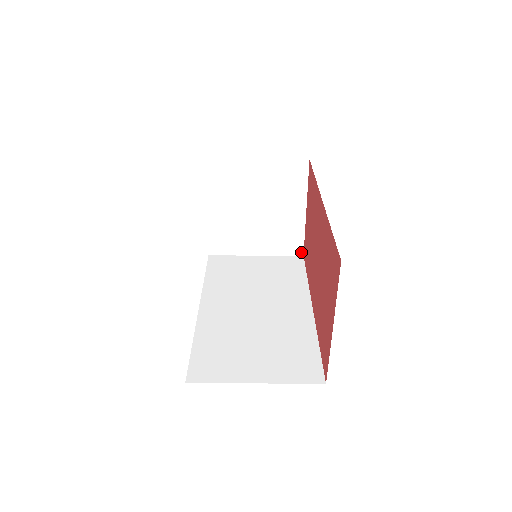
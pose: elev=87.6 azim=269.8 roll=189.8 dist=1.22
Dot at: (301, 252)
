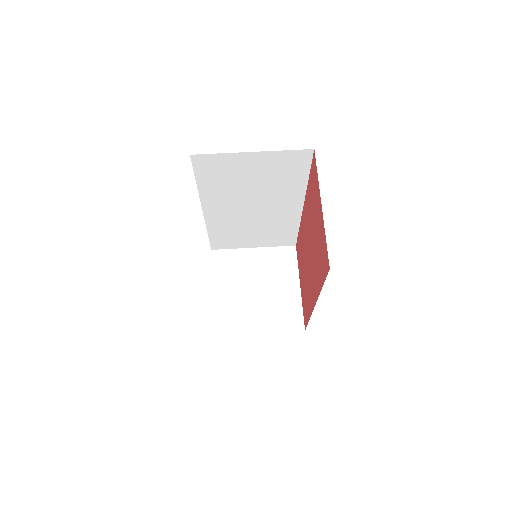
Dot at: (302, 327)
